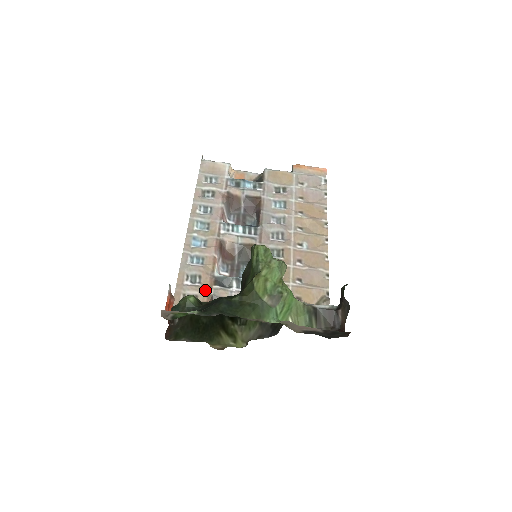
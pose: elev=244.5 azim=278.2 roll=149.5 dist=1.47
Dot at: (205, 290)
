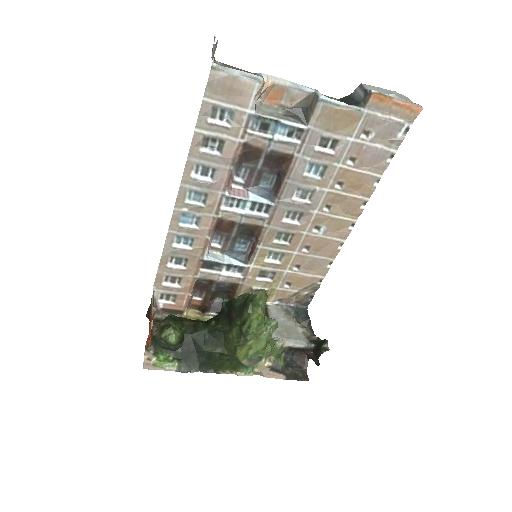
Dot at: (191, 273)
